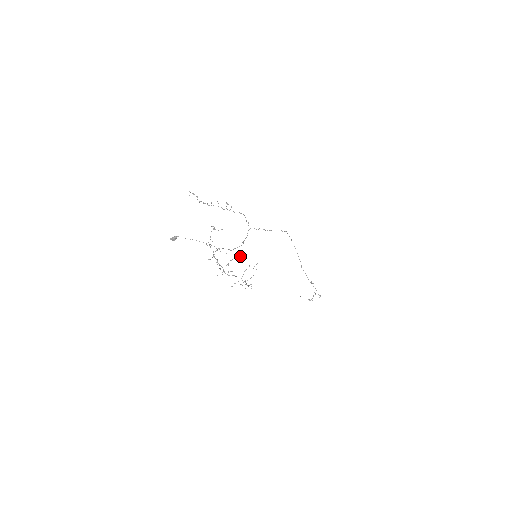
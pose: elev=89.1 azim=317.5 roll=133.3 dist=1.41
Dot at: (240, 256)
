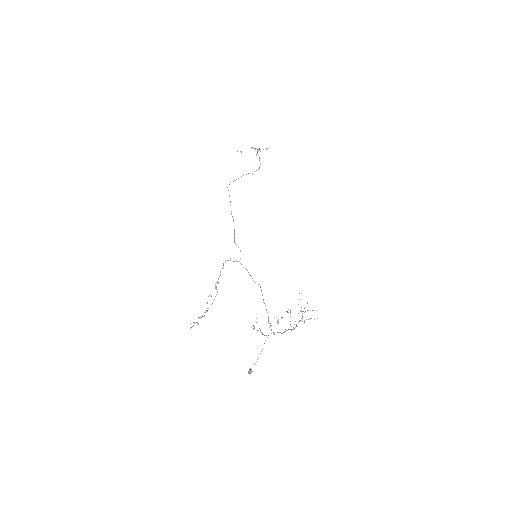
Dot at: (290, 313)
